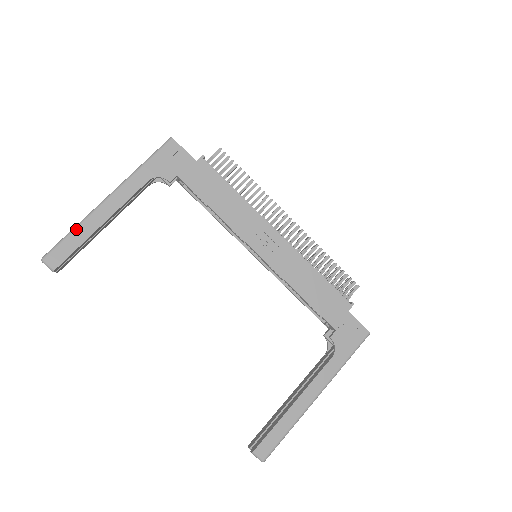
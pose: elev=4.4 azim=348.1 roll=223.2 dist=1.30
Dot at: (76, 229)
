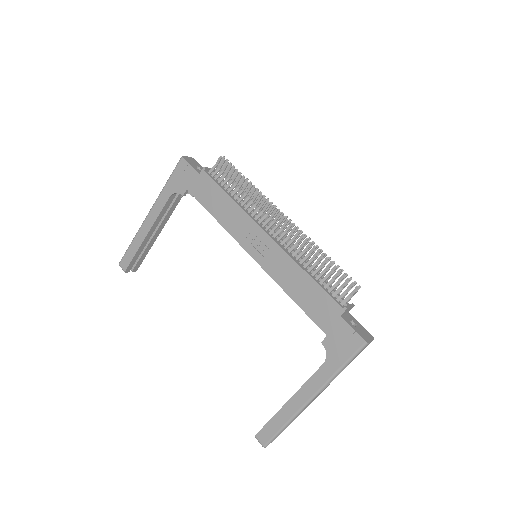
Dot at: (133, 241)
